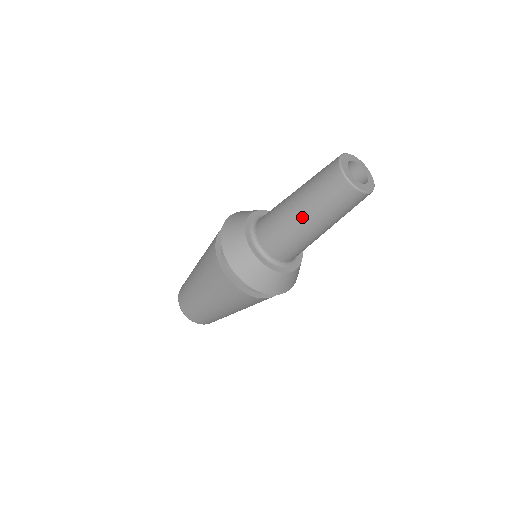
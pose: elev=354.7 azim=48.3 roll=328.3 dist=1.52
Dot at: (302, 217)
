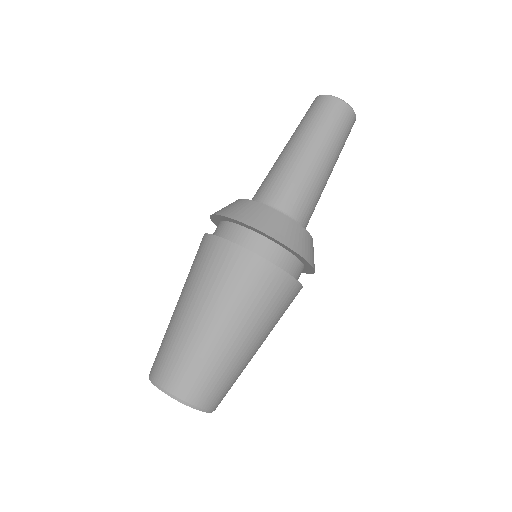
Dot at: (306, 149)
